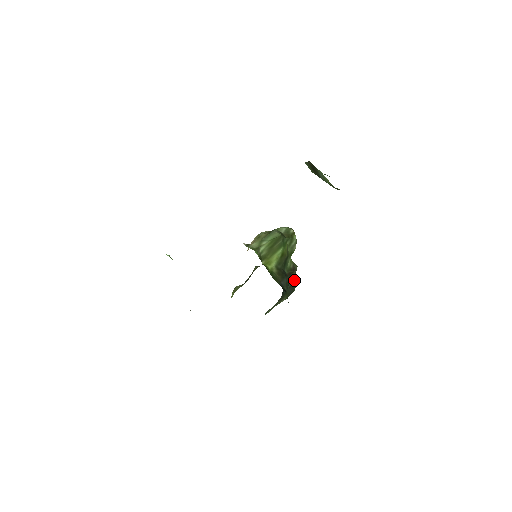
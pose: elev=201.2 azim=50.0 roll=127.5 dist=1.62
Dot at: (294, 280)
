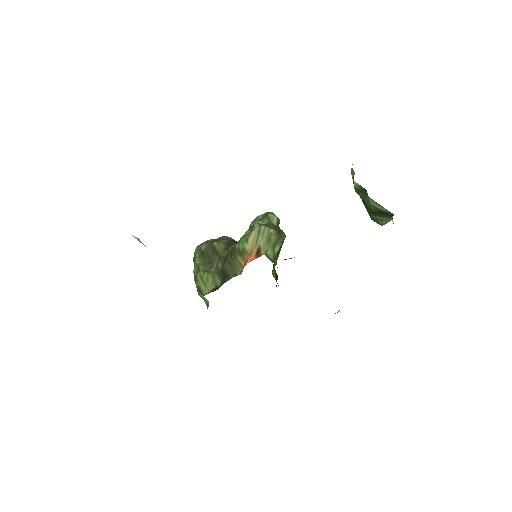
Dot at: occluded
